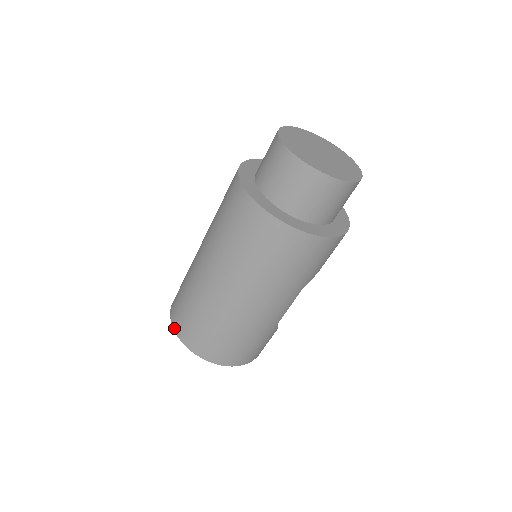
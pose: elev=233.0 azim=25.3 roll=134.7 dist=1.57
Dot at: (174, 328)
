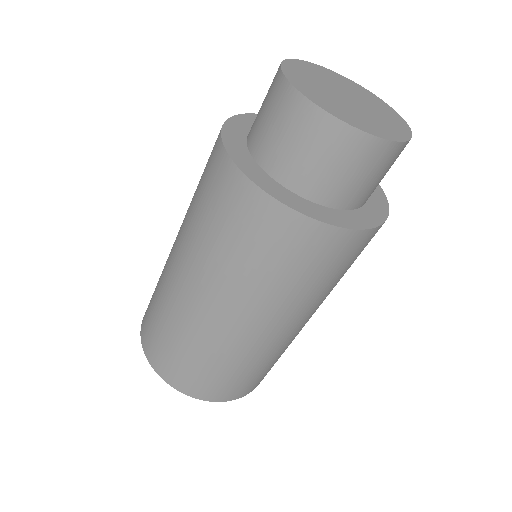
Dot at: (162, 377)
